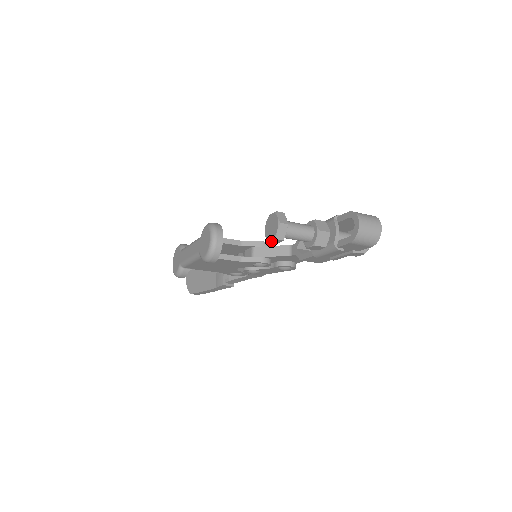
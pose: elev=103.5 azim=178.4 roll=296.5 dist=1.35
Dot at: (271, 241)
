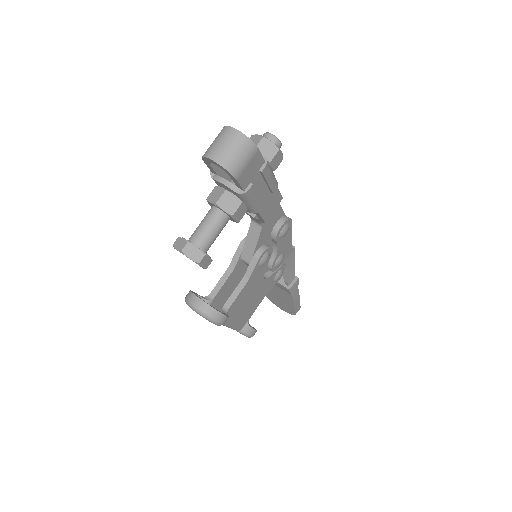
Dot at: (203, 267)
